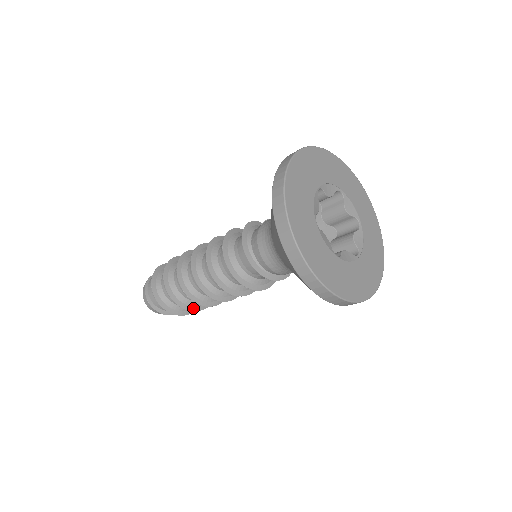
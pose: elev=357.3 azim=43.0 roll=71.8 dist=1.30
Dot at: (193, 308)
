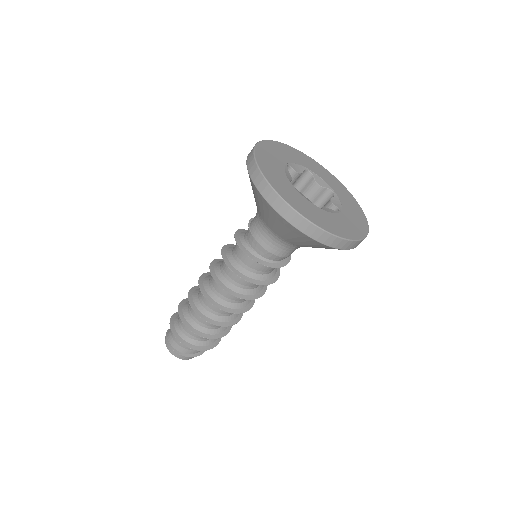
Dot at: occluded
